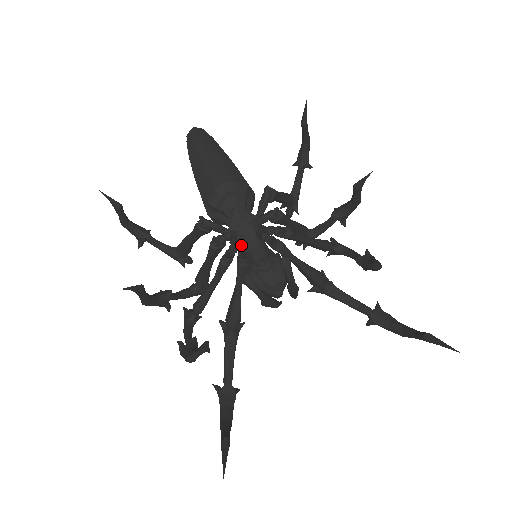
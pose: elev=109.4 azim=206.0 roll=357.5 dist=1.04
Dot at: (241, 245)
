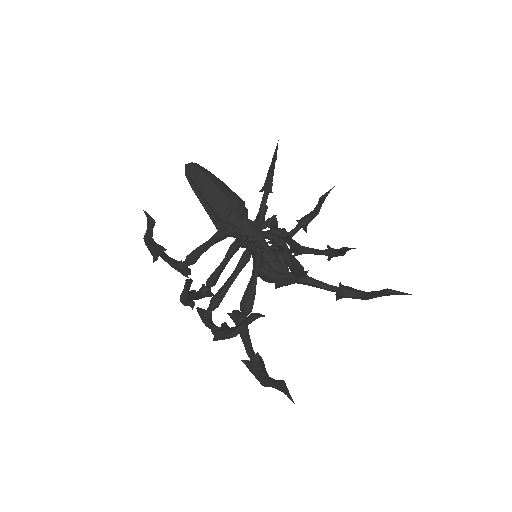
Dot at: (257, 243)
